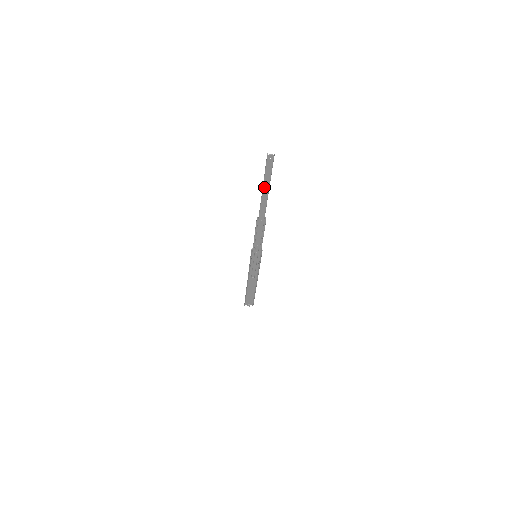
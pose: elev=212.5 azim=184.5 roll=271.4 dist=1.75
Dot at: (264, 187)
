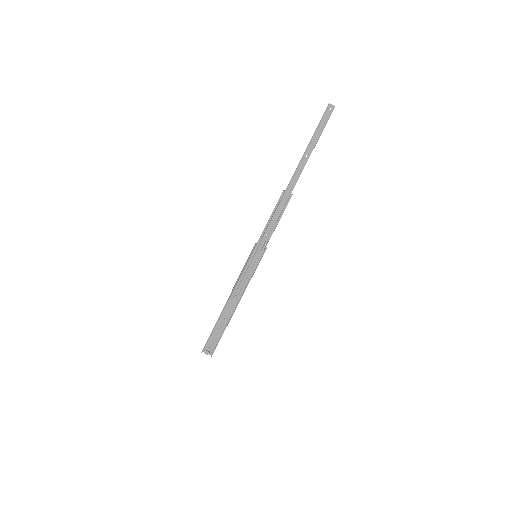
Dot at: (309, 146)
